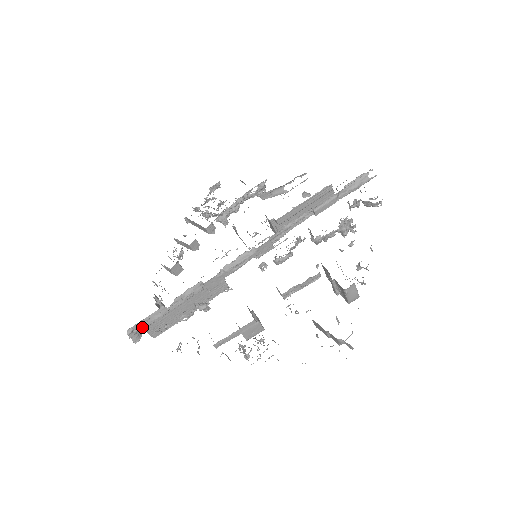
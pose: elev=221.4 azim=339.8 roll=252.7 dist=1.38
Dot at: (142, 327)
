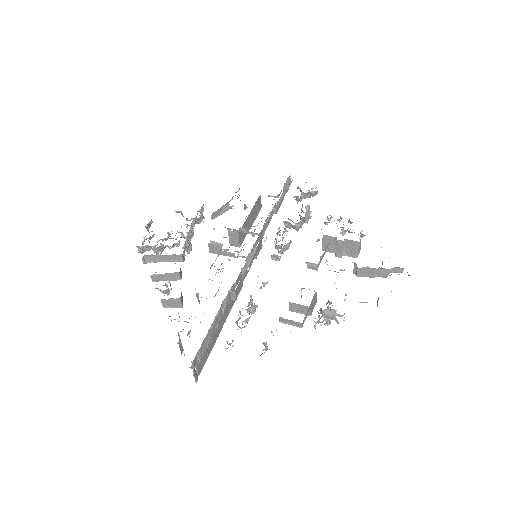
Dot at: (199, 358)
